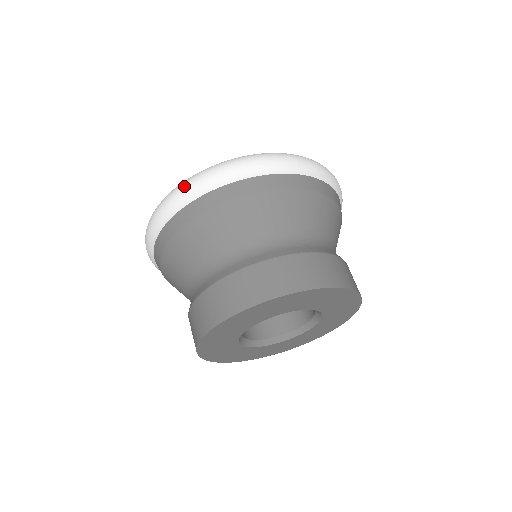
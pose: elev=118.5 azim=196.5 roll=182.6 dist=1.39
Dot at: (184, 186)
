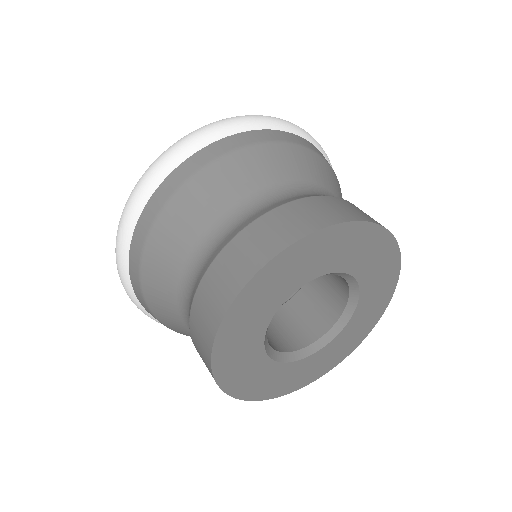
Dot at: (220, 121)
